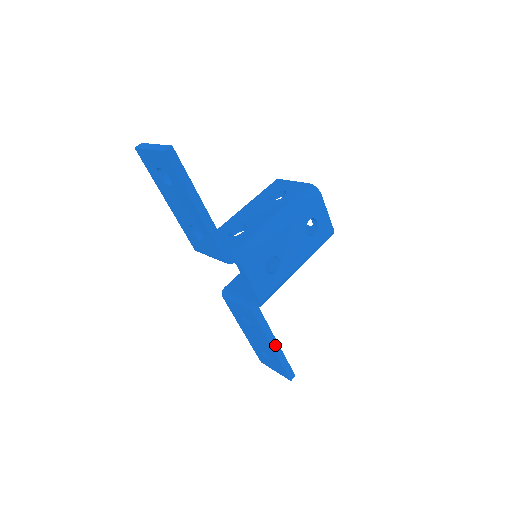
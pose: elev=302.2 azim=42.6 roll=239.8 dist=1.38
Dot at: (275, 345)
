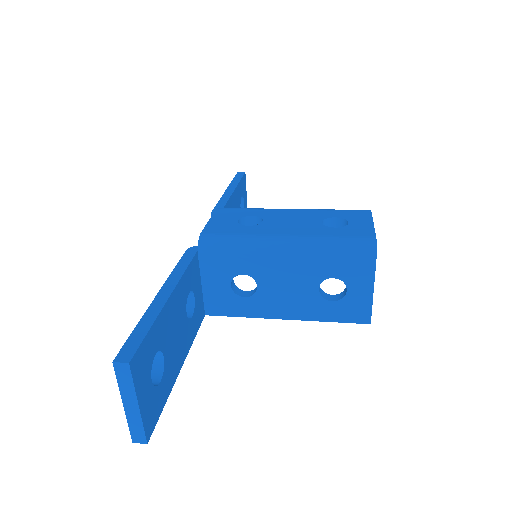
Dot at: (165, 294)
